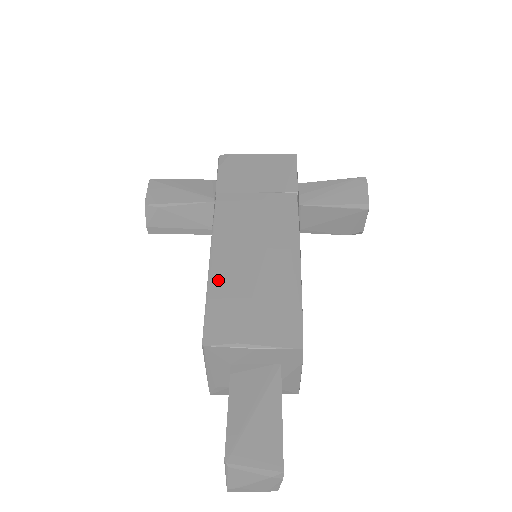
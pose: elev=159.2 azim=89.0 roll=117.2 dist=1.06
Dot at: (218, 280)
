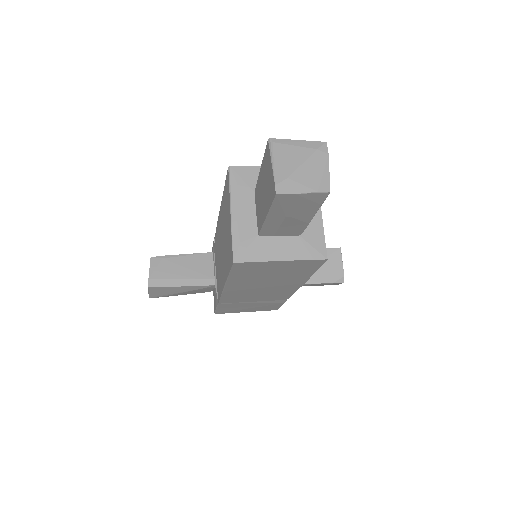
Dot at: occluded
